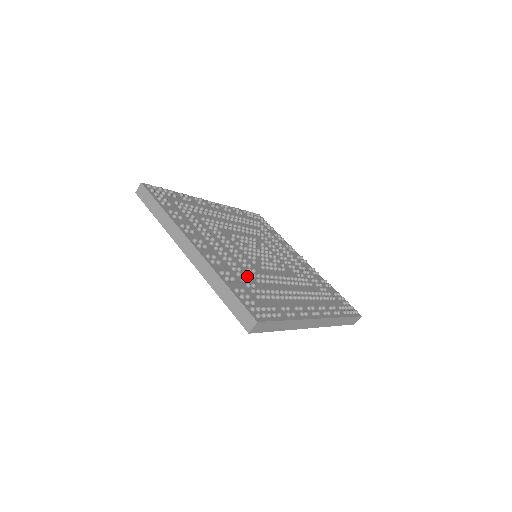
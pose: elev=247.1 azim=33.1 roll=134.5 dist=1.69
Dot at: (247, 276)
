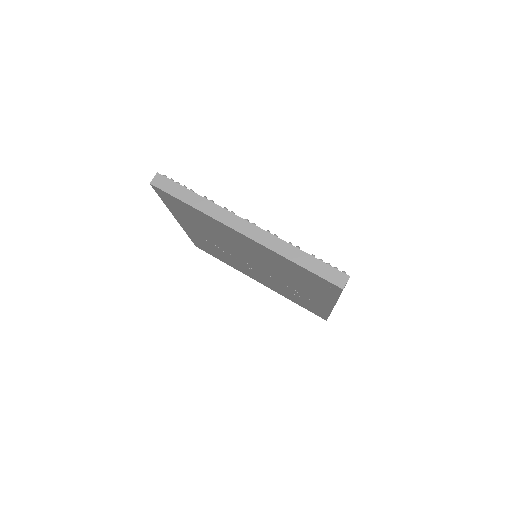
Dot at: occluded
